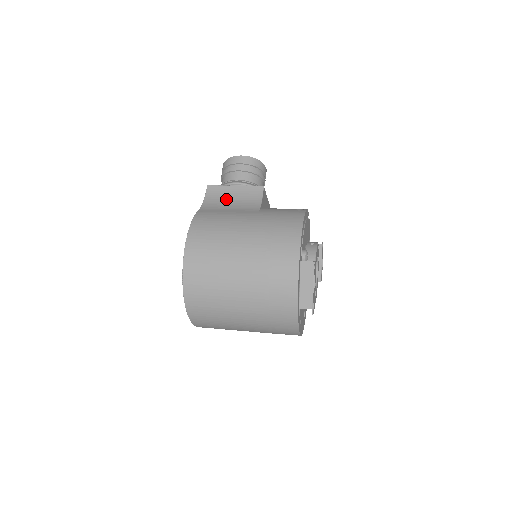
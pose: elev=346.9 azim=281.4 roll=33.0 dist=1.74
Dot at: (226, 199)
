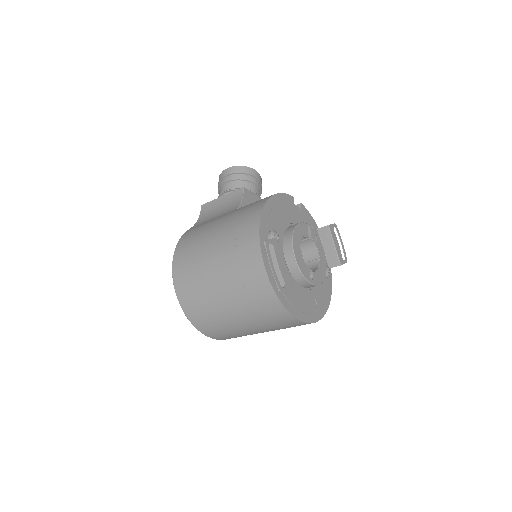
Dot at: (214, 211)
